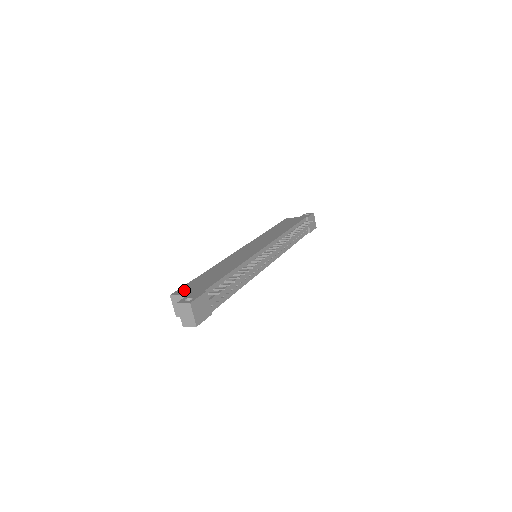
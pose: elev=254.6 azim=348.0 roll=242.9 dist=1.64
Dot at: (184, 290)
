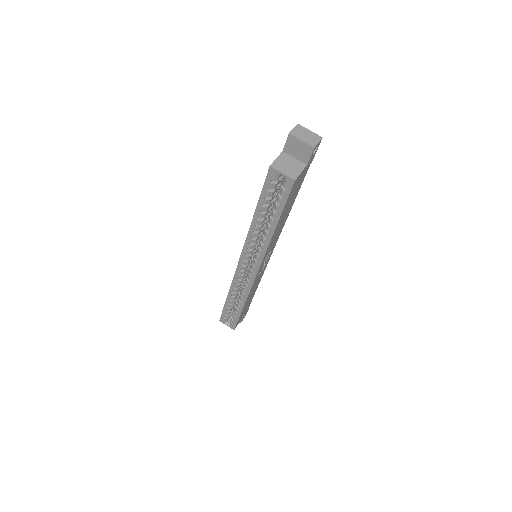
Dot at: occluded
